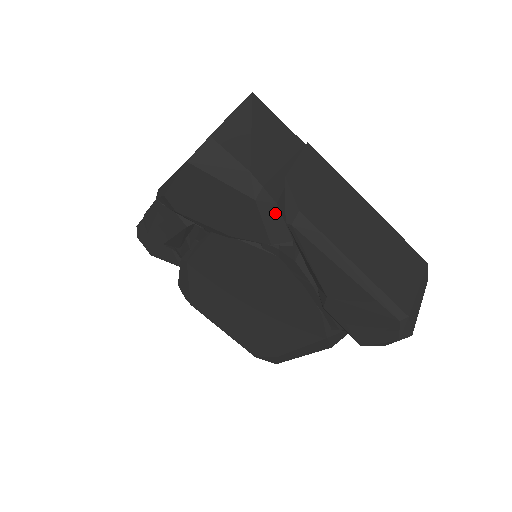
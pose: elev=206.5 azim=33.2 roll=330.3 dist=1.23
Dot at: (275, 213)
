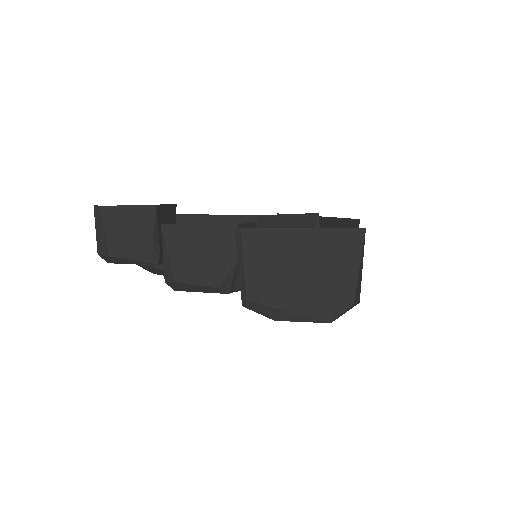
Dot at: occluded
